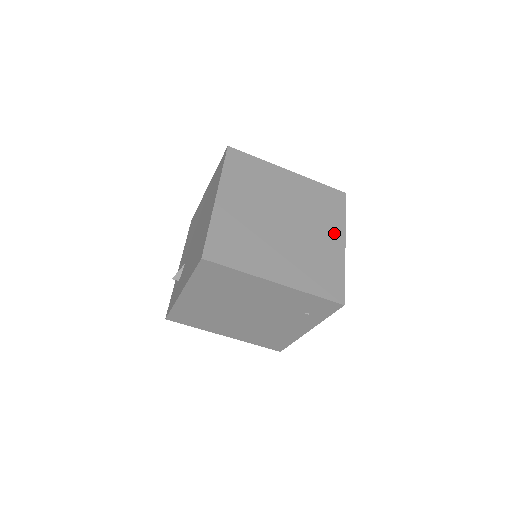
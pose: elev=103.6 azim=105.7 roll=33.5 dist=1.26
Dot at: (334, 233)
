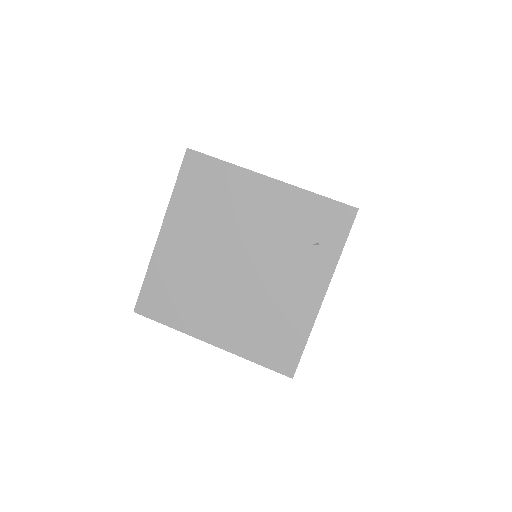
Dot at: occluded
